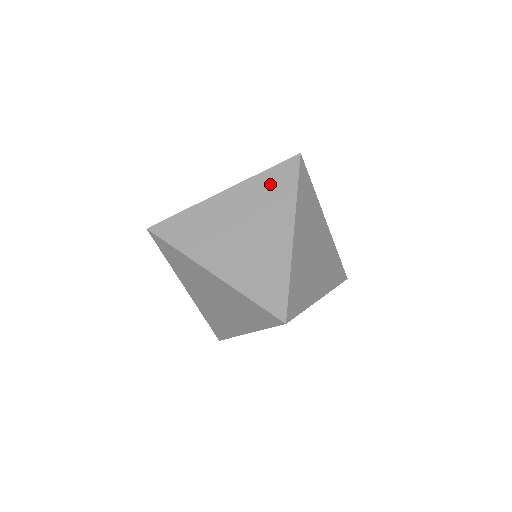
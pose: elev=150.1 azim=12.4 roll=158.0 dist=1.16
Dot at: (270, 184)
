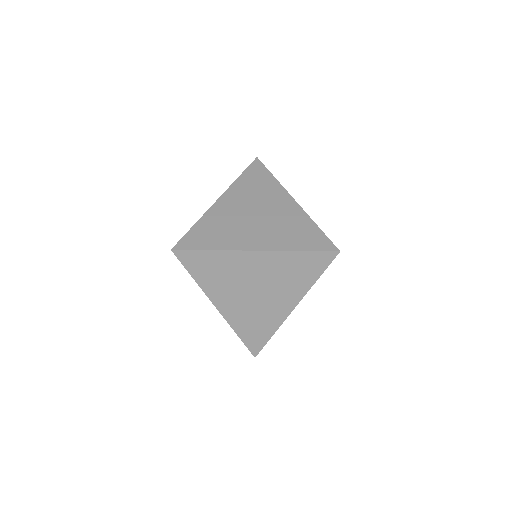
Dot at: occluded
